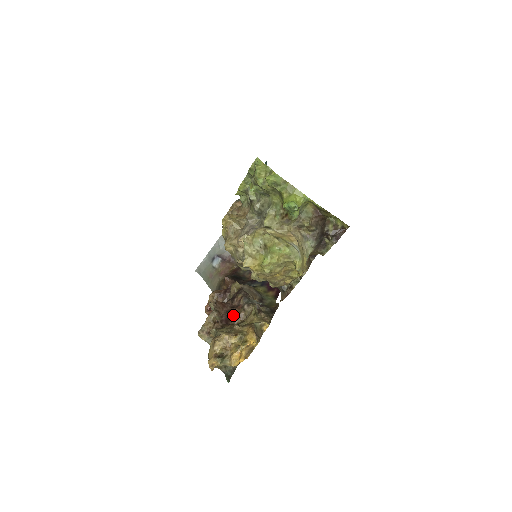
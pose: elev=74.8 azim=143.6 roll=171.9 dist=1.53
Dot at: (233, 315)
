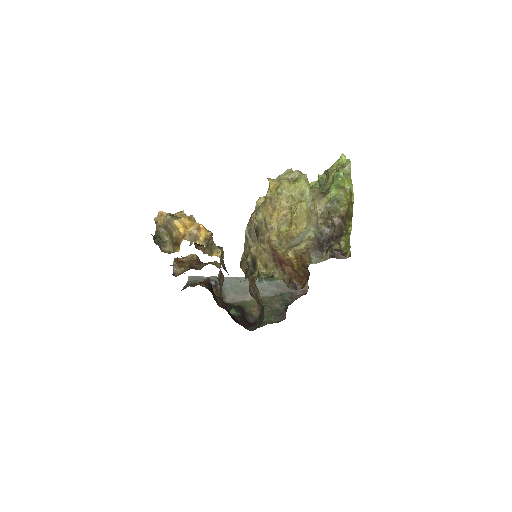
Dot at: (201, 246)
